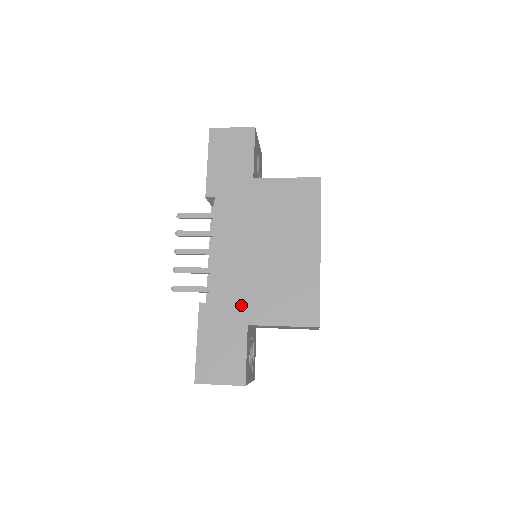
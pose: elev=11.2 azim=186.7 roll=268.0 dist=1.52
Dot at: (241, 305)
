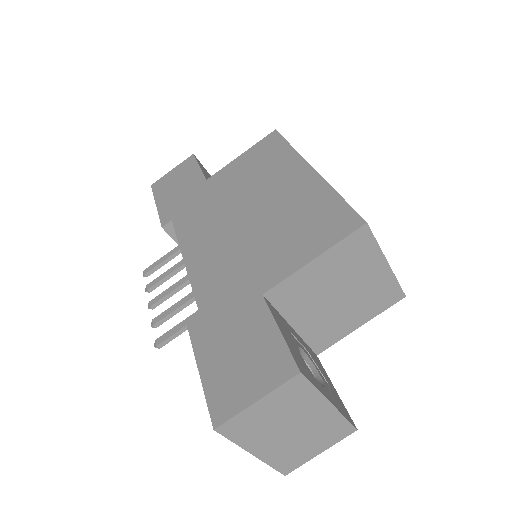
Dot at: (242, 281)
